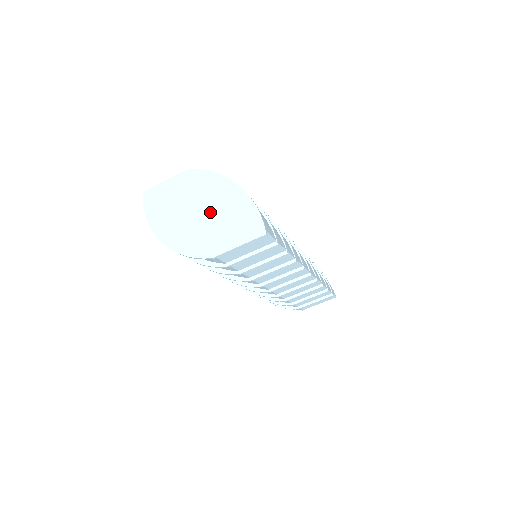
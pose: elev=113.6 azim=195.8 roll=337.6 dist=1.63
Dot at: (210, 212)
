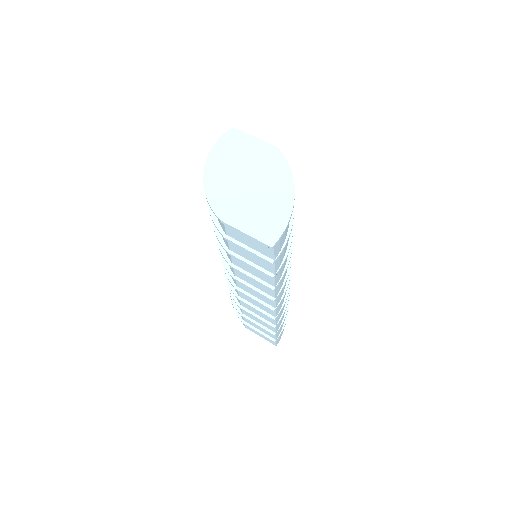
Dot at: (256, 190)
